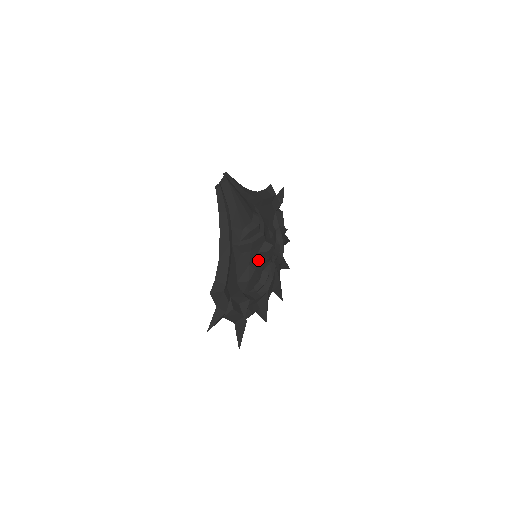
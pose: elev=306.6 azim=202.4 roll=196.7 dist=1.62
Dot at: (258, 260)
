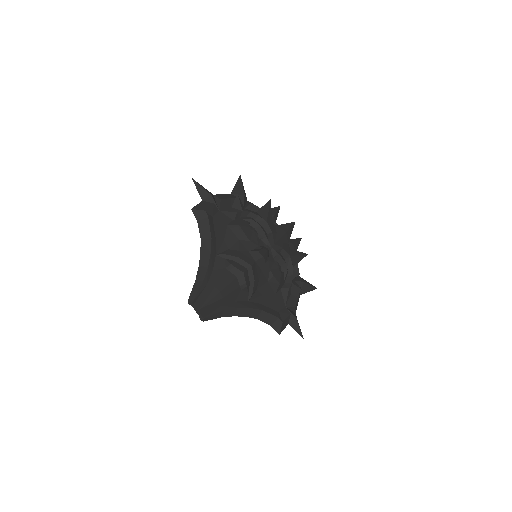
Dot at: (266, 269)
